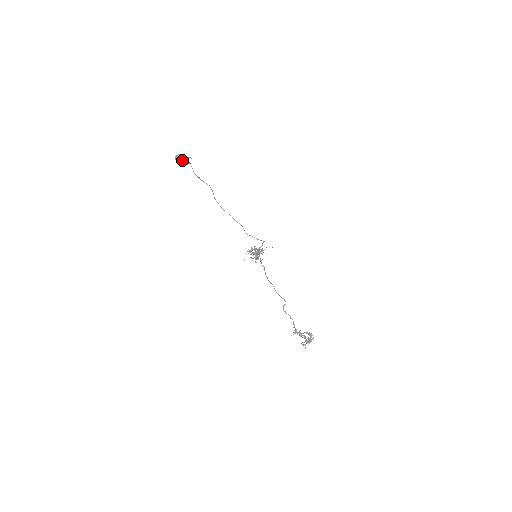
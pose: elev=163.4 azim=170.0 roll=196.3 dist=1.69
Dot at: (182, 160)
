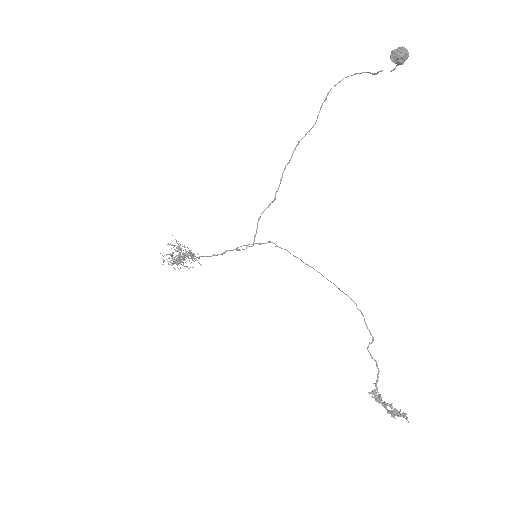
Dot at: (403, 60)
